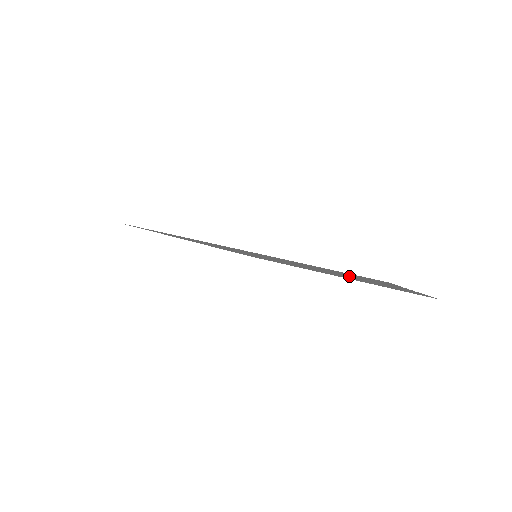
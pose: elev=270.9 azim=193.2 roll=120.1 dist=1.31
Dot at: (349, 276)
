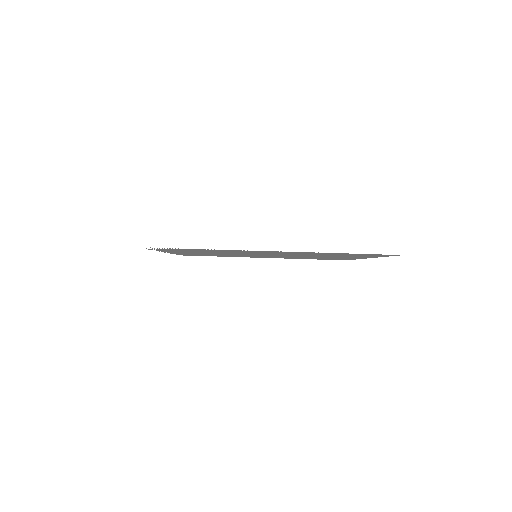
Dot at: occluded
